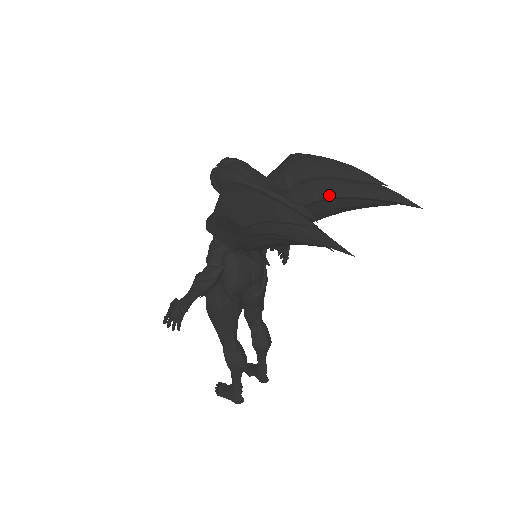
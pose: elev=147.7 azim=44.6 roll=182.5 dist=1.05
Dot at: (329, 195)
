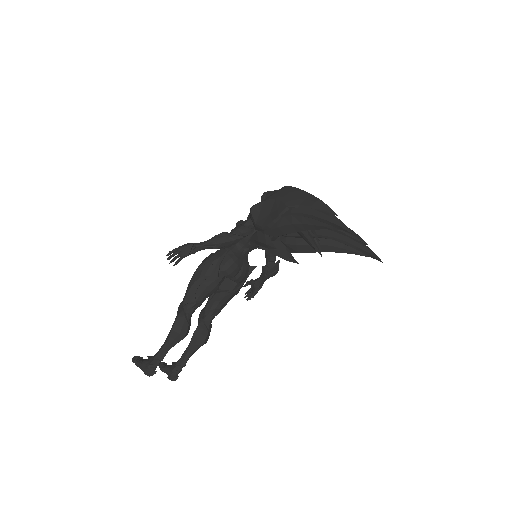
Dot at: (332, 235)
